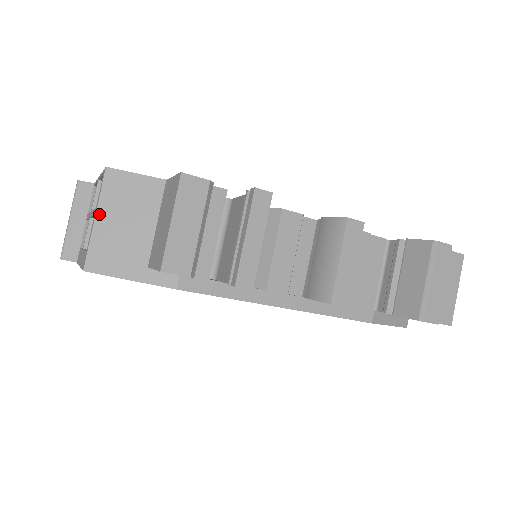
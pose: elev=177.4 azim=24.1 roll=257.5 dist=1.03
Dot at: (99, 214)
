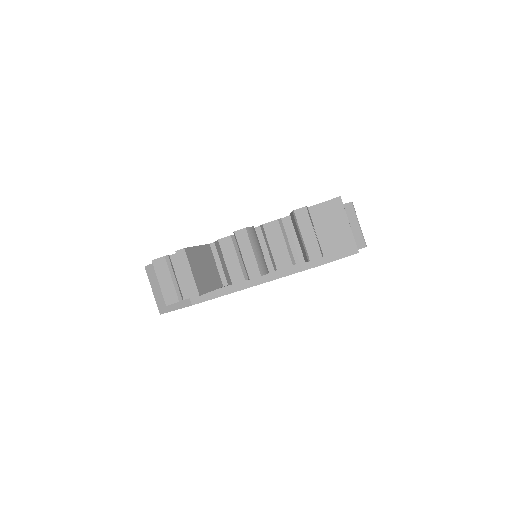
Dot at: (152, 288)
